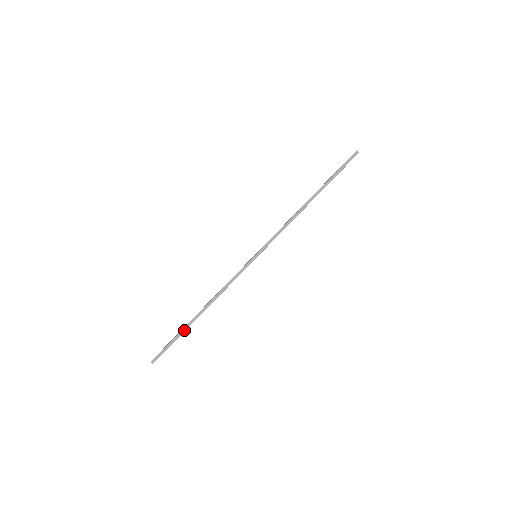
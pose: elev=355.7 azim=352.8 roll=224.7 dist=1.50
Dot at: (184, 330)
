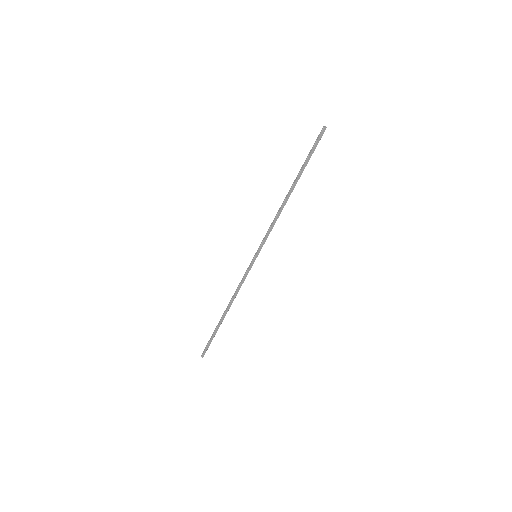
Dot at: (217, 329)
